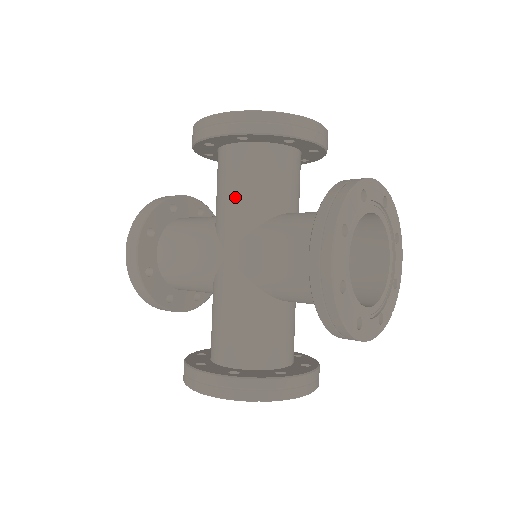
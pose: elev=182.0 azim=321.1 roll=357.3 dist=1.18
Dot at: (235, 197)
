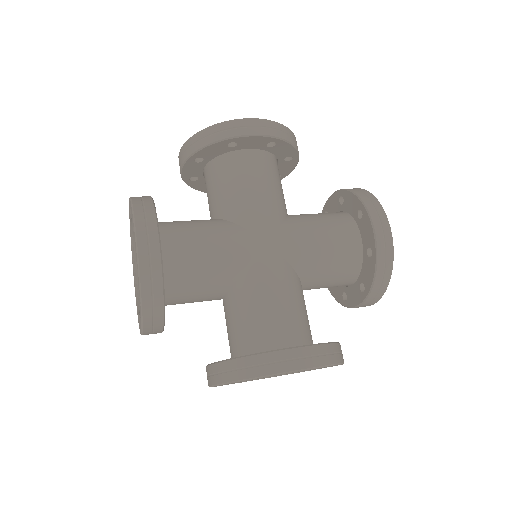
Dot at: (263, 193)
